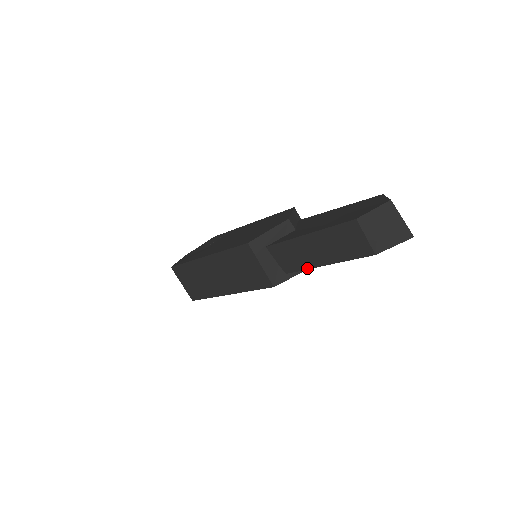
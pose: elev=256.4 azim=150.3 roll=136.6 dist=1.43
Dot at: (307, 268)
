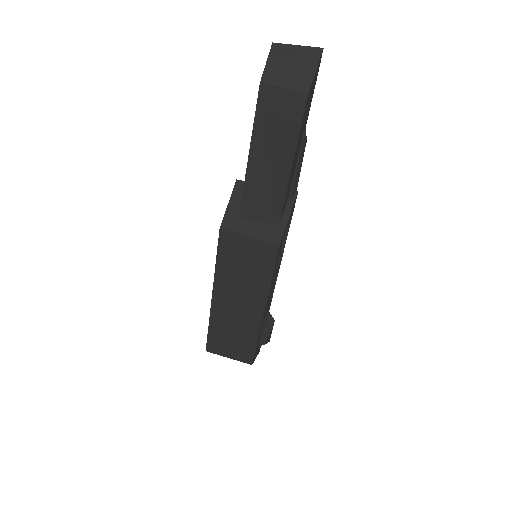
Dot at: (284, 192)
